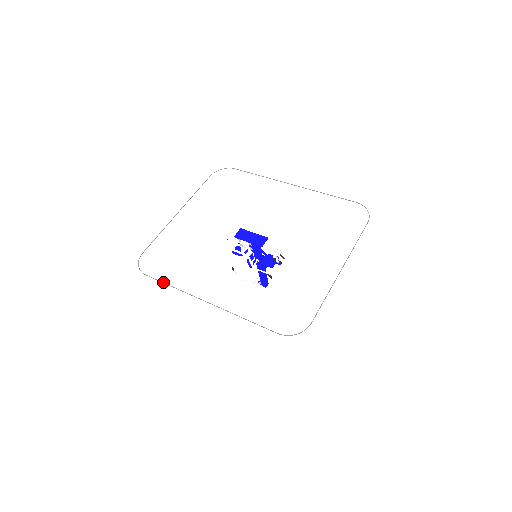
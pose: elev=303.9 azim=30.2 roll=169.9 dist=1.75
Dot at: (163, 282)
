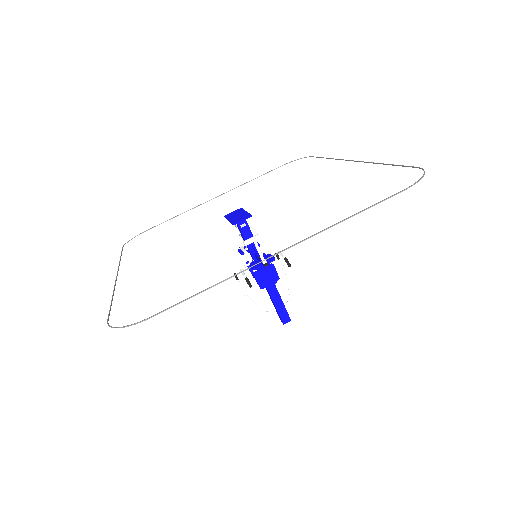
Dot at: (121, 254)
